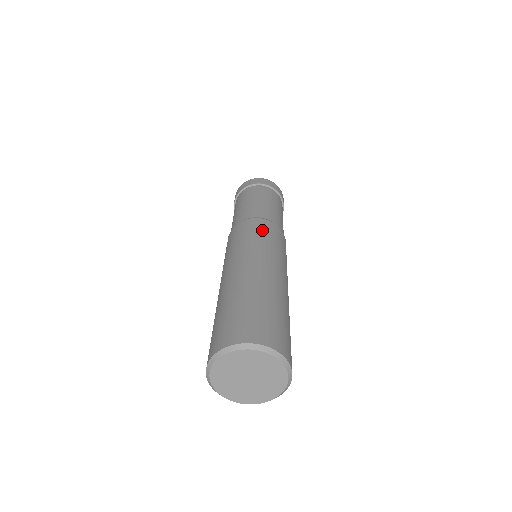
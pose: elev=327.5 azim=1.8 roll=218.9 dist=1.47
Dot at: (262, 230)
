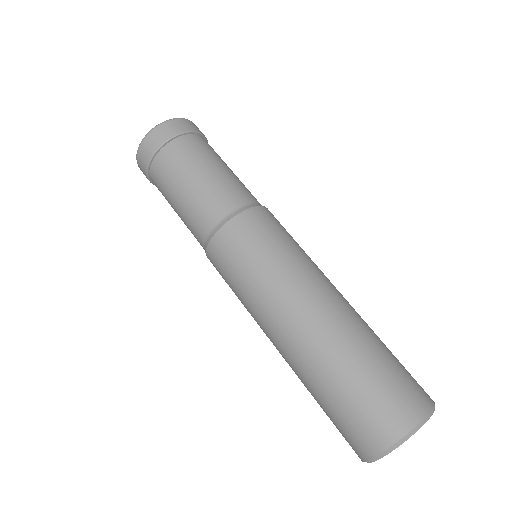
Dot at: (282, 229)
